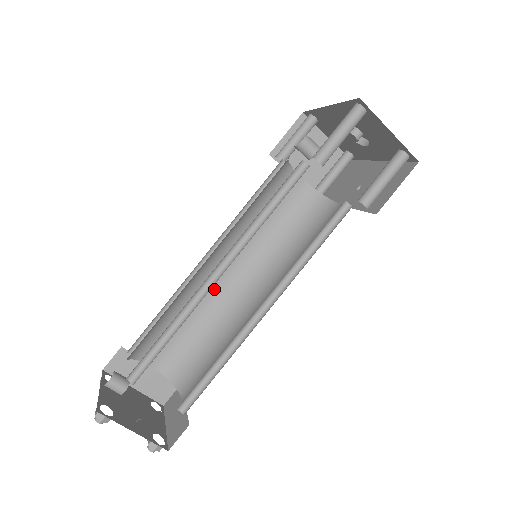
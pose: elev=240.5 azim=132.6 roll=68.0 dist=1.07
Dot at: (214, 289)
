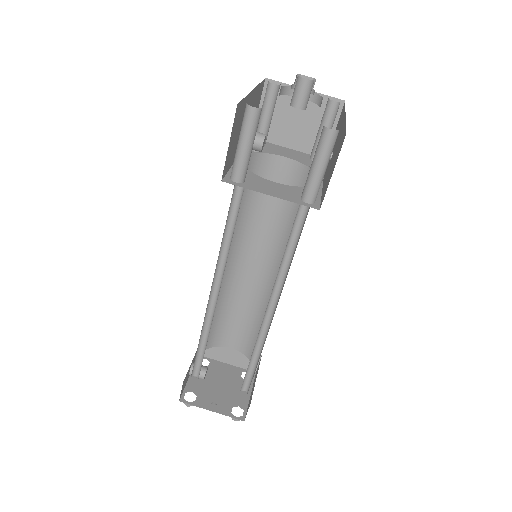
Dot at: (249, 281)
